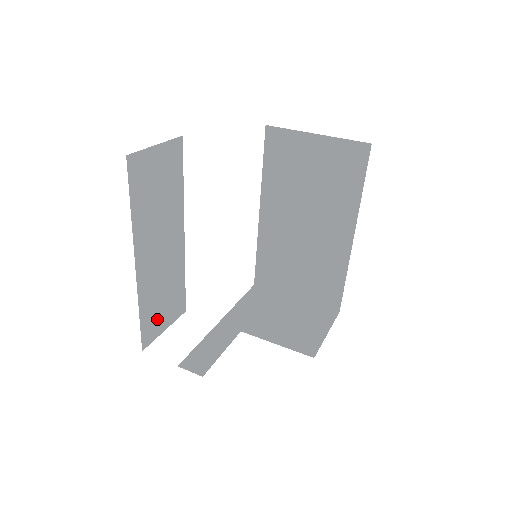
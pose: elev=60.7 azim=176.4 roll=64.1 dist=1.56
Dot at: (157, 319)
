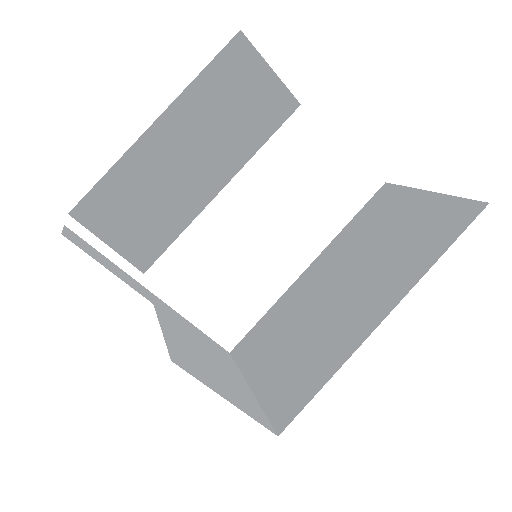
Dot at: (114, 215)
